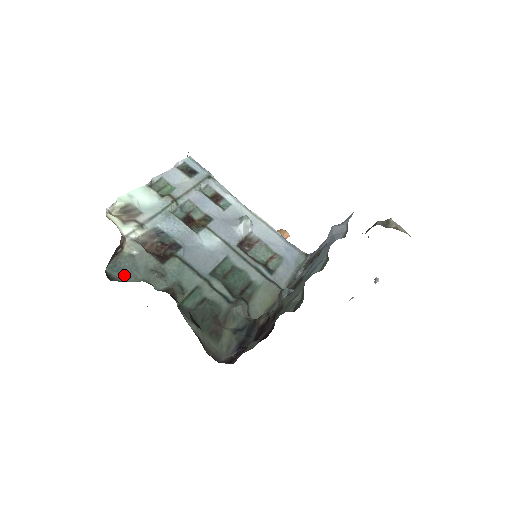
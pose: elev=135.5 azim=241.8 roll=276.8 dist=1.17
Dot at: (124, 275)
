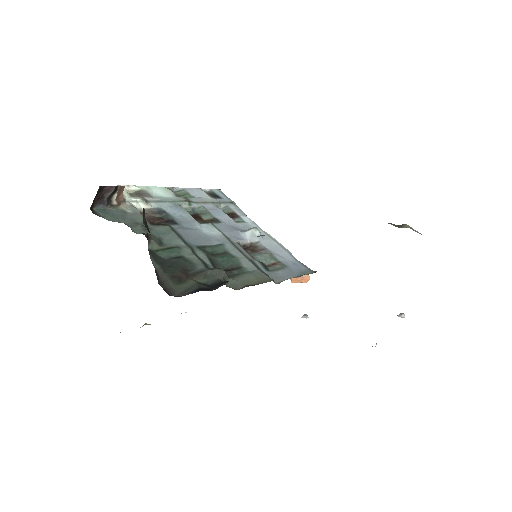
Dot at: (108, 216)
